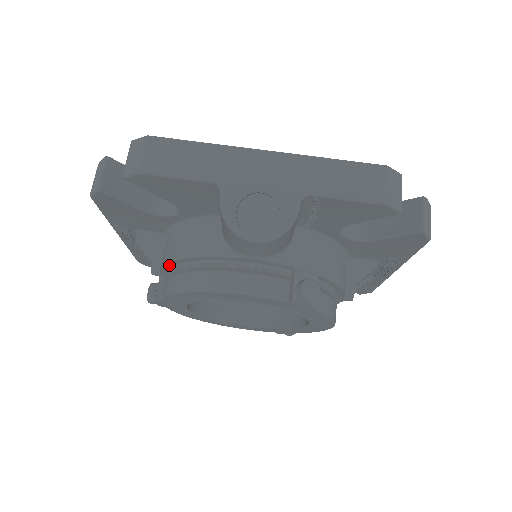
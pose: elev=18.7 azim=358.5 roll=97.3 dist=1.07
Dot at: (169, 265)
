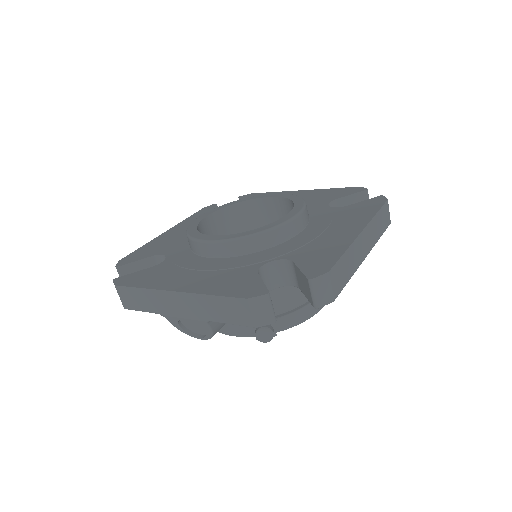
Dot at: occluded
